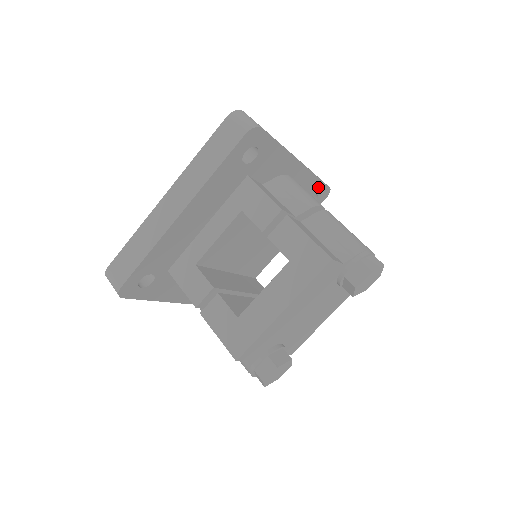
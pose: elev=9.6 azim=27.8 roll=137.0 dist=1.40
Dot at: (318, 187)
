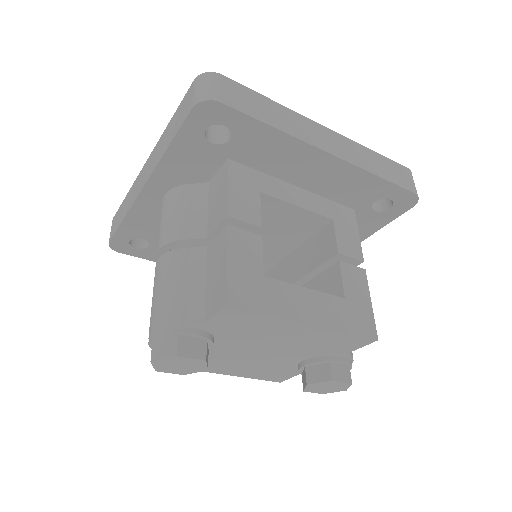
Dot at: occluded
